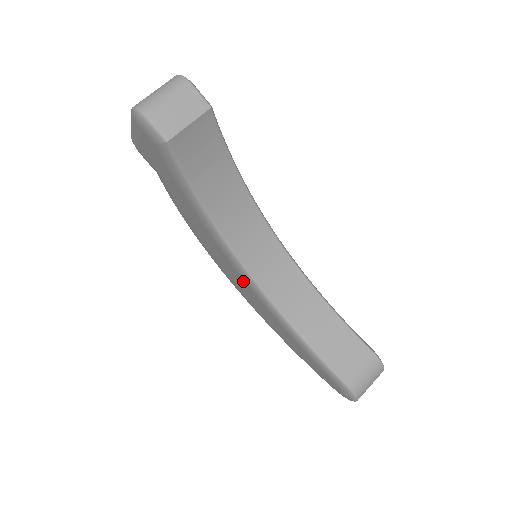
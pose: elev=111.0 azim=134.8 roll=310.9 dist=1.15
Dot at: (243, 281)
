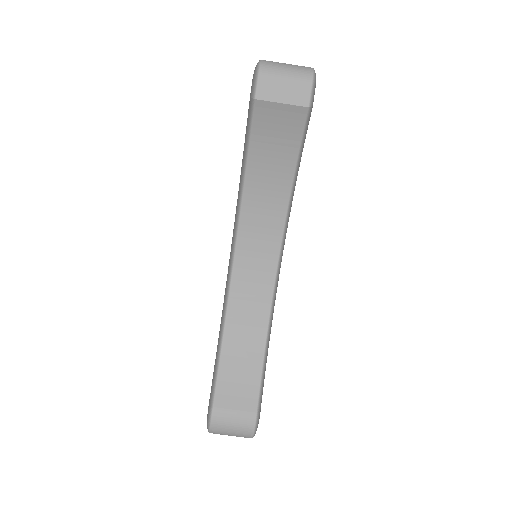
Dot at: occluded
